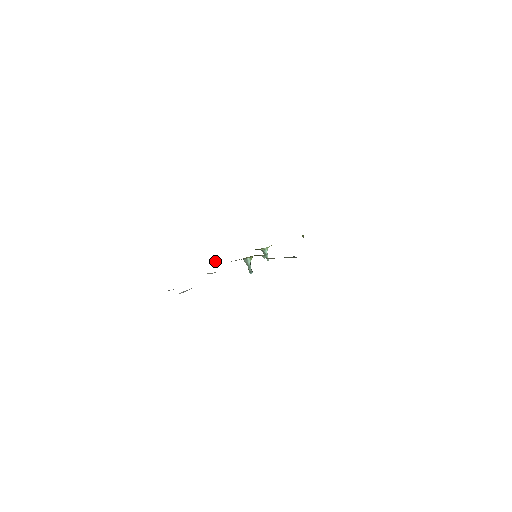
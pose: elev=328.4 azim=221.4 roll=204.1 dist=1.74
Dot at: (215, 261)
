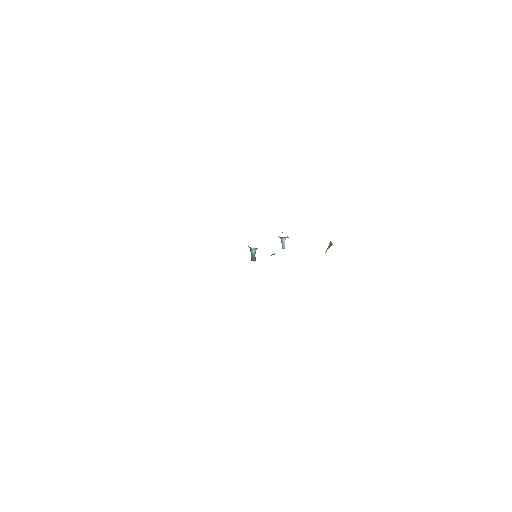
Dot at: occluded
